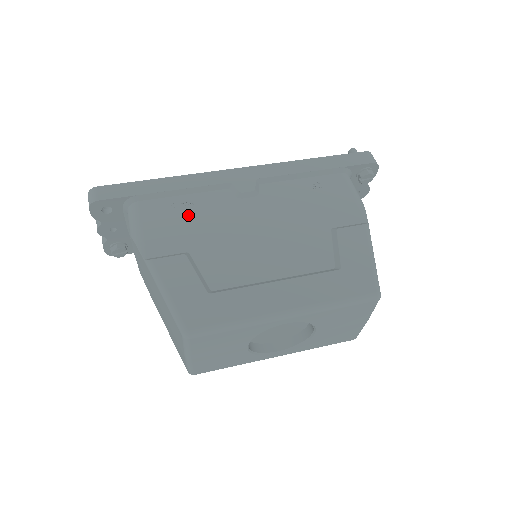
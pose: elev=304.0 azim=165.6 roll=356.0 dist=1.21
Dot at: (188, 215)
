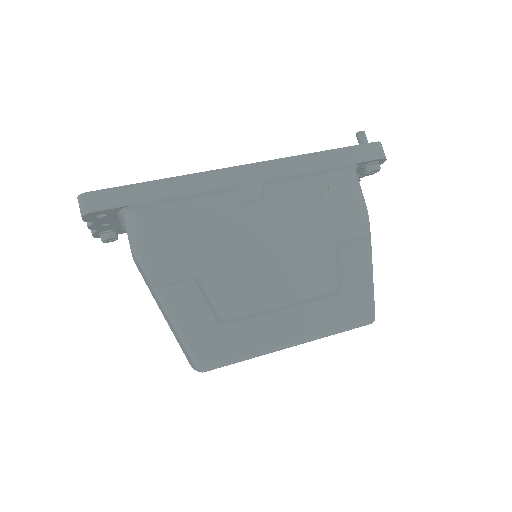
Dot at: (192, 229)
